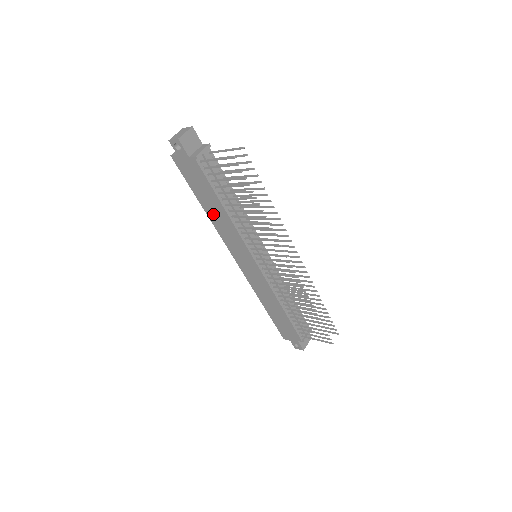
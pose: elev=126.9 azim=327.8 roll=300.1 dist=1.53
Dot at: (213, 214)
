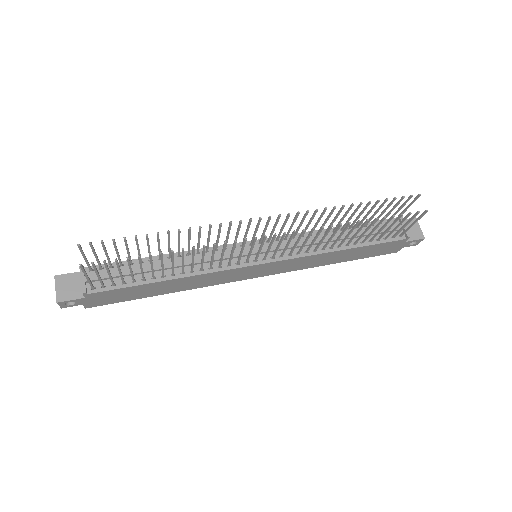
Dot at: (176, 288)
